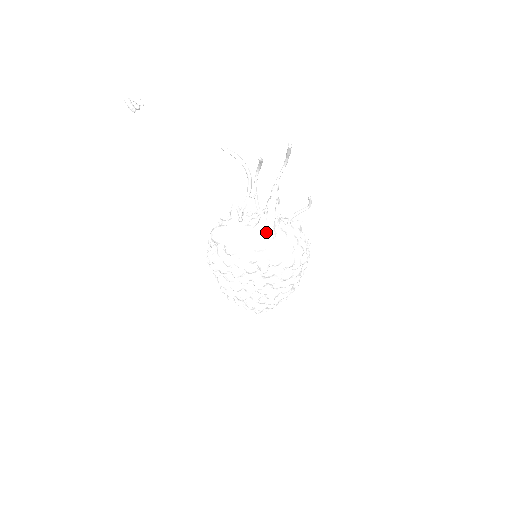
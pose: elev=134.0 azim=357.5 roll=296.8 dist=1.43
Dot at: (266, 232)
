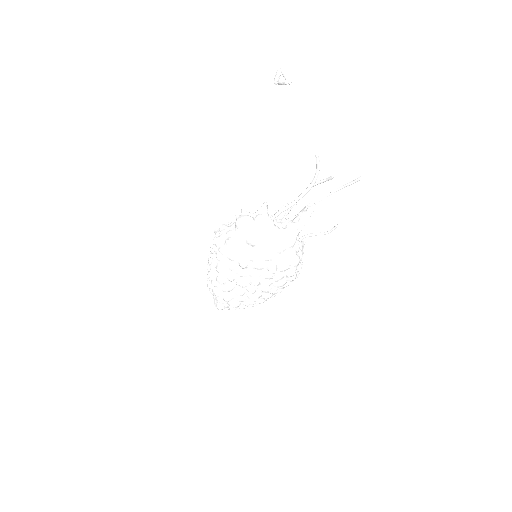
Dot at: (291, 238)
